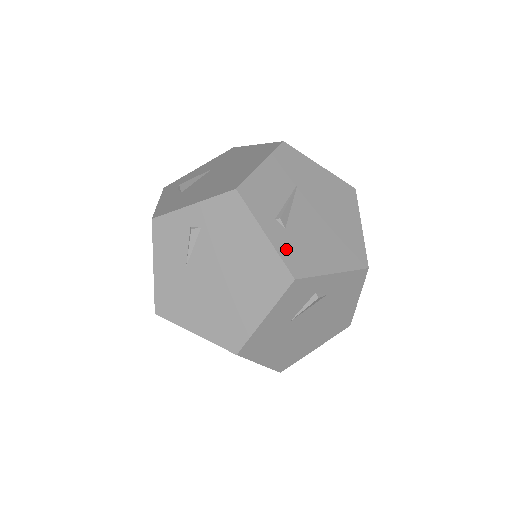
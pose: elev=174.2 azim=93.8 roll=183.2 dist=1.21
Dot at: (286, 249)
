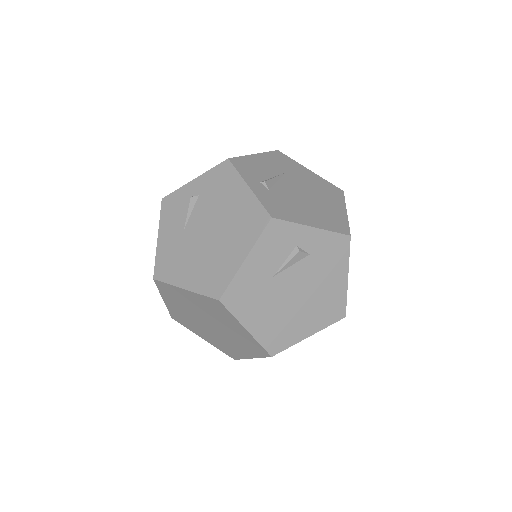
Dot at: (267, 200)
